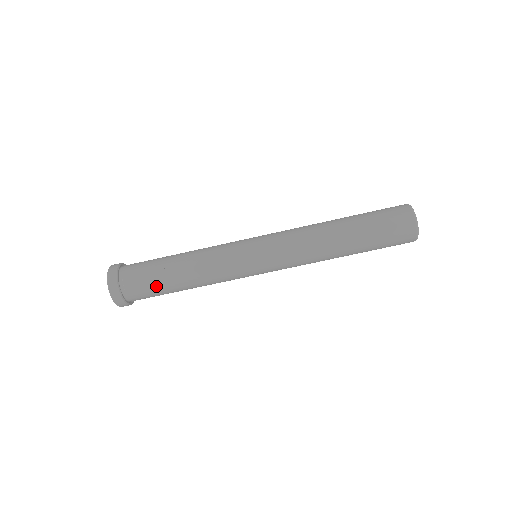
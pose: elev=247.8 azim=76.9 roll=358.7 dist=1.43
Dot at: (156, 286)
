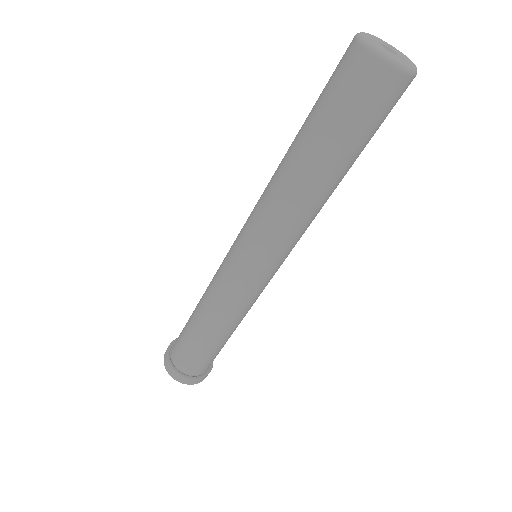
Dot at: (192, 347)
